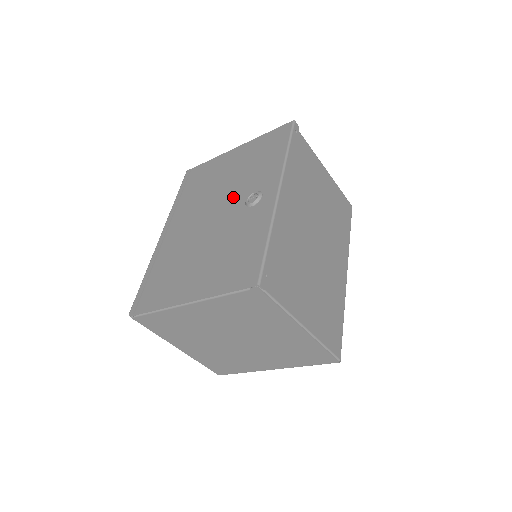
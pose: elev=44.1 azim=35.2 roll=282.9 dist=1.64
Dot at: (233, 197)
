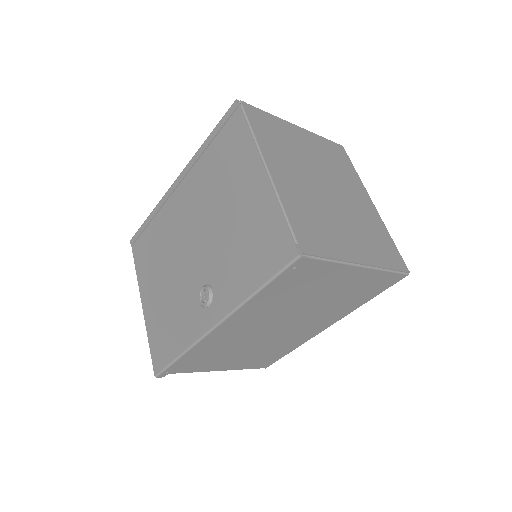
Dot at: (207, 256)
